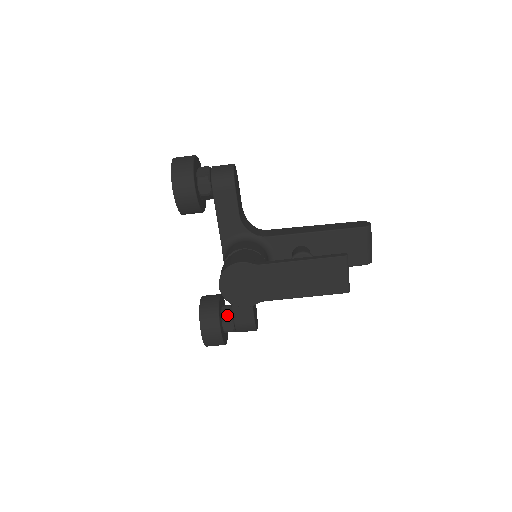
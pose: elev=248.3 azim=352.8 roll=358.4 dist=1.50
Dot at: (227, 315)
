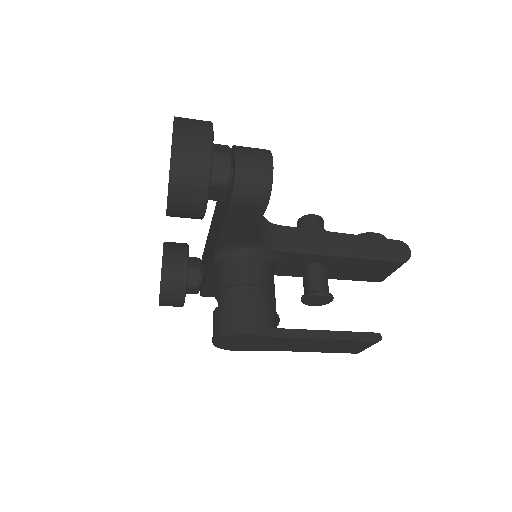
Dot at: (194, 283)
